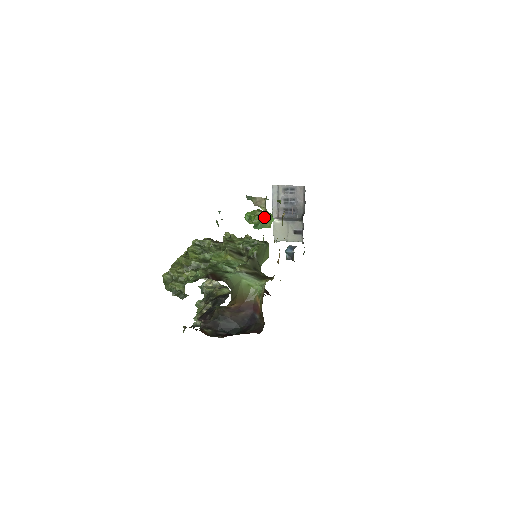
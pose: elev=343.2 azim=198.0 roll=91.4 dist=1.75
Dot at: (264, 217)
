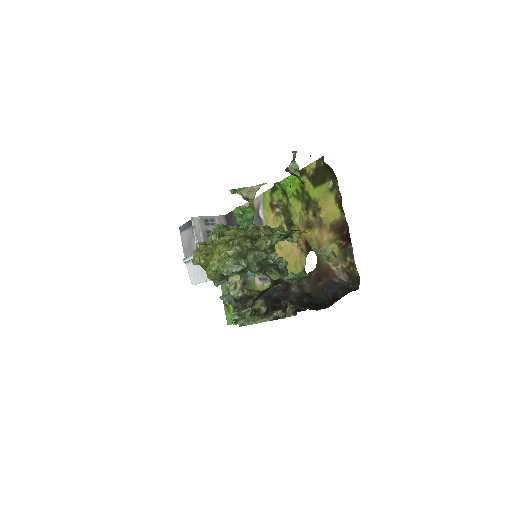
Dot at: occluded
